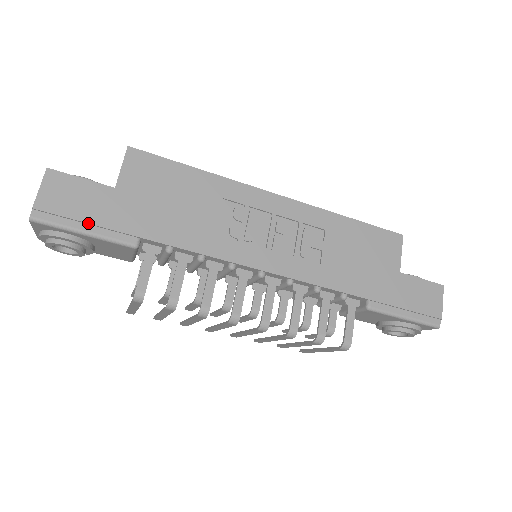
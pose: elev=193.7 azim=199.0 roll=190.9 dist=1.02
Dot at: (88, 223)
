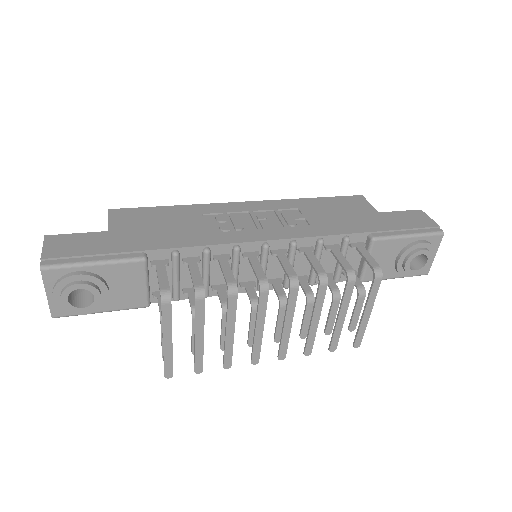
Dot at: (95, 254)
